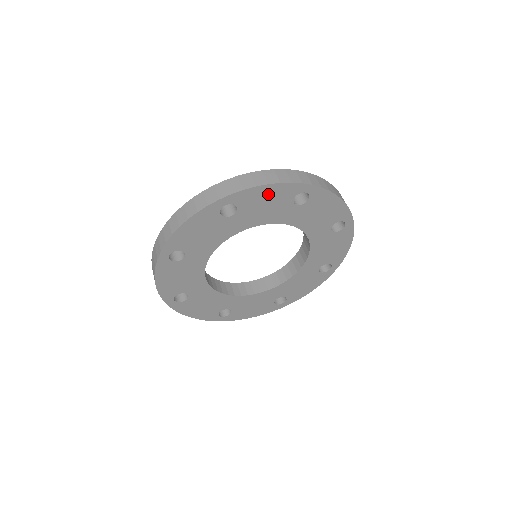
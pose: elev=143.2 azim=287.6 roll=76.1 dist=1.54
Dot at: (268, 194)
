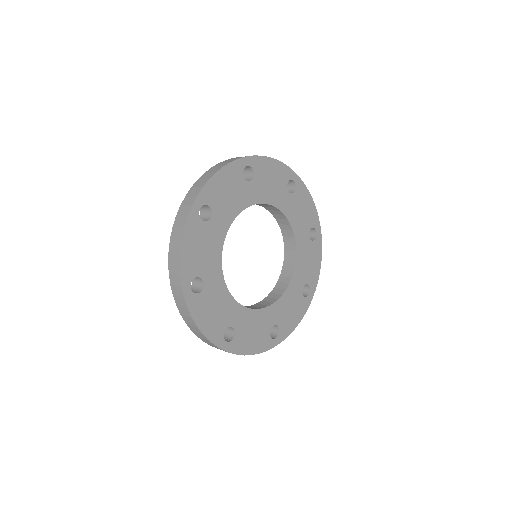
Dot at: (223, 182)
